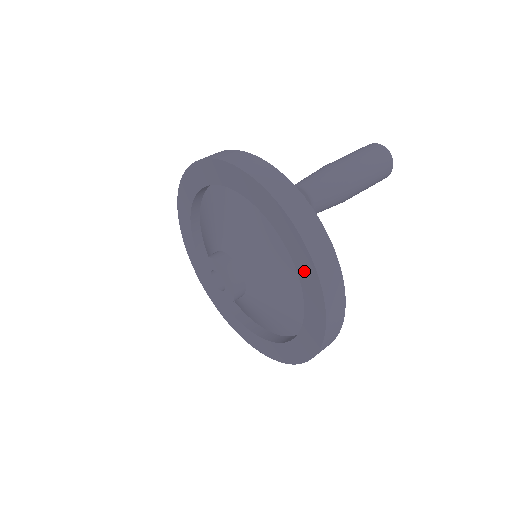
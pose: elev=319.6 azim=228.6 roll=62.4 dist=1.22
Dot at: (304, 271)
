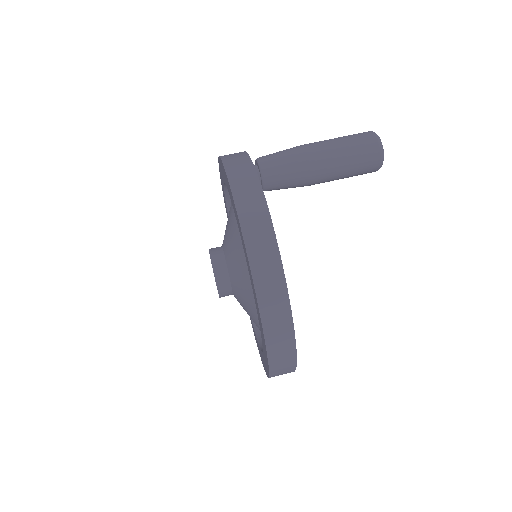
Dot at: (239, 228)
